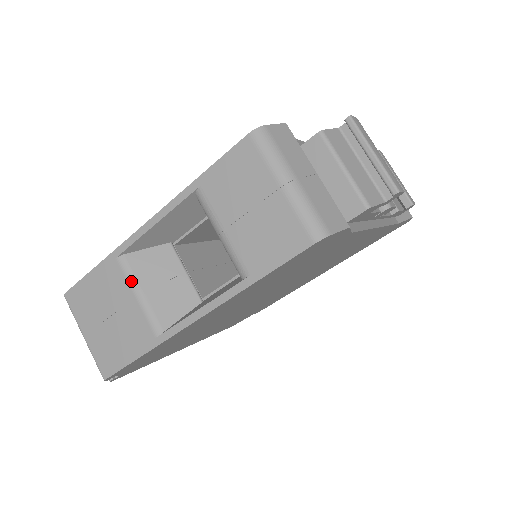
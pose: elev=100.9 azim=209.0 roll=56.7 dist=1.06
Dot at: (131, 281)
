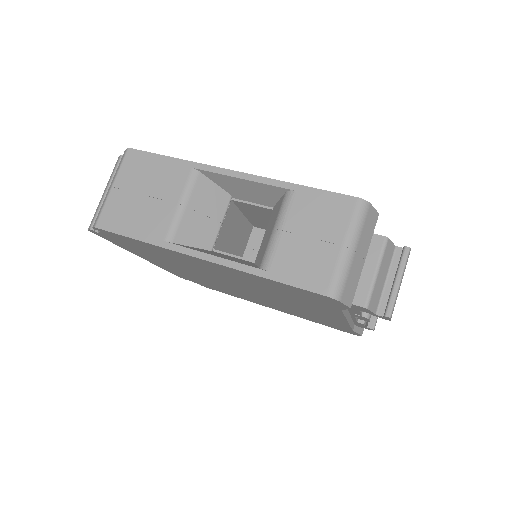
Dot at: (186, 192)
